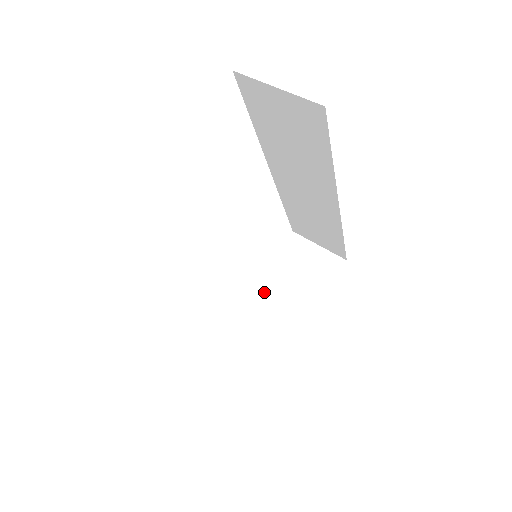
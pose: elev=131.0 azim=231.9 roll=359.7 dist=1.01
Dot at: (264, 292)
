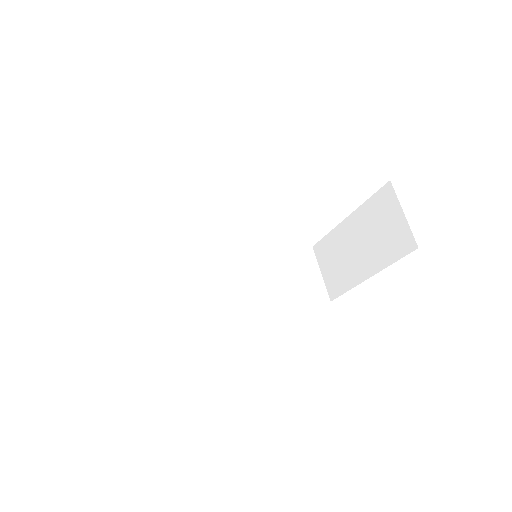
Dot at: (348, 231)
